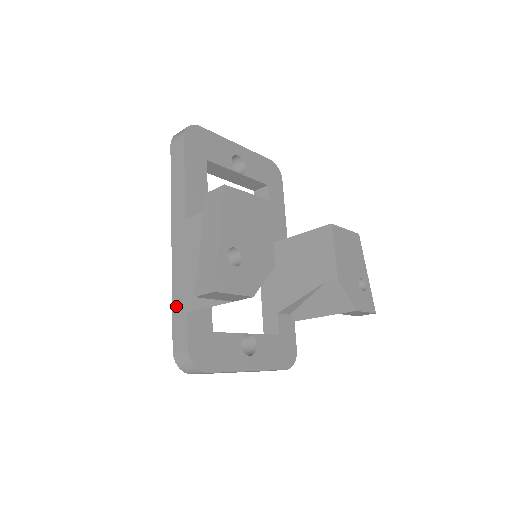
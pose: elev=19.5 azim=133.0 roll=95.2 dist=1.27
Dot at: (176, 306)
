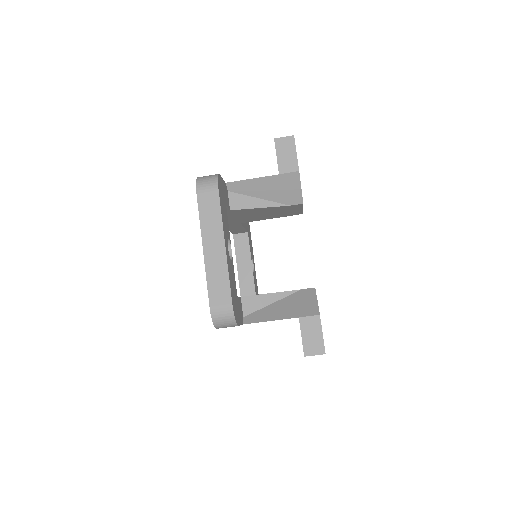
Dot at: occluded
